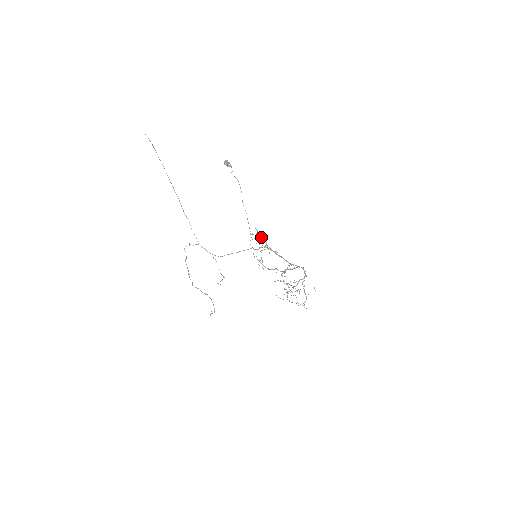
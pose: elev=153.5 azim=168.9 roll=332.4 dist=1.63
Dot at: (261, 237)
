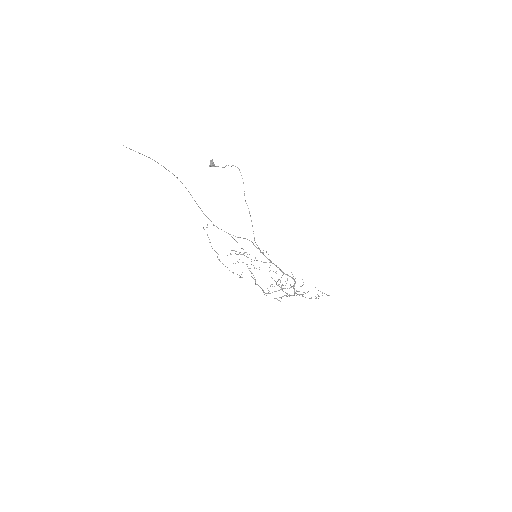
Dot at: occluded
